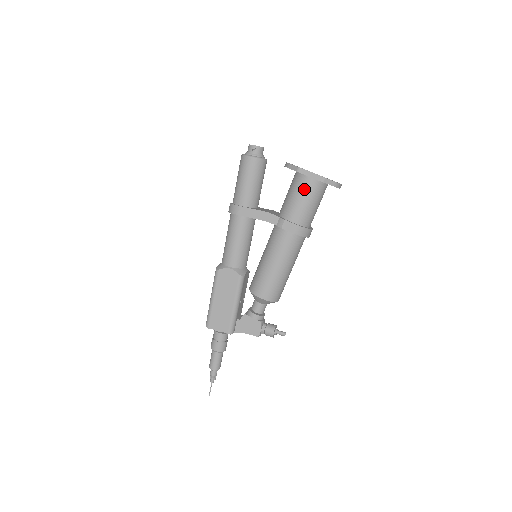
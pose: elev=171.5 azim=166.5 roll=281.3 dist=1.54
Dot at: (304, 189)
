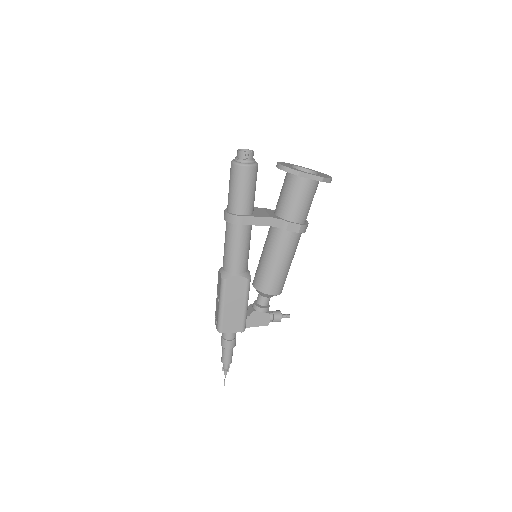
Dot at: (304, 190)
